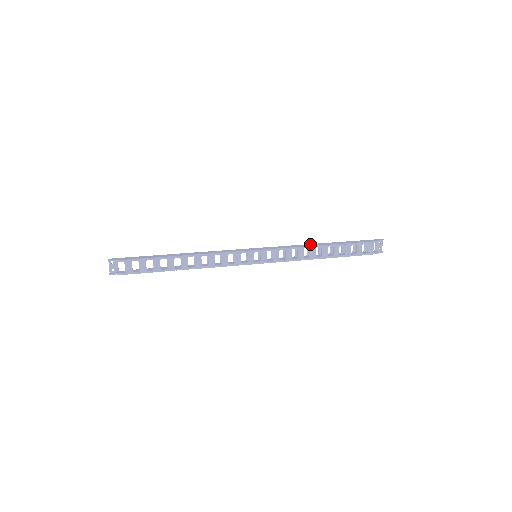
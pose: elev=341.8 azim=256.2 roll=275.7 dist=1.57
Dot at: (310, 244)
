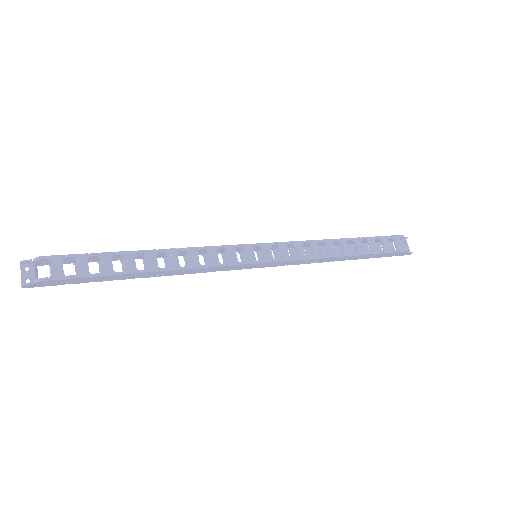
Dot at: occluded
